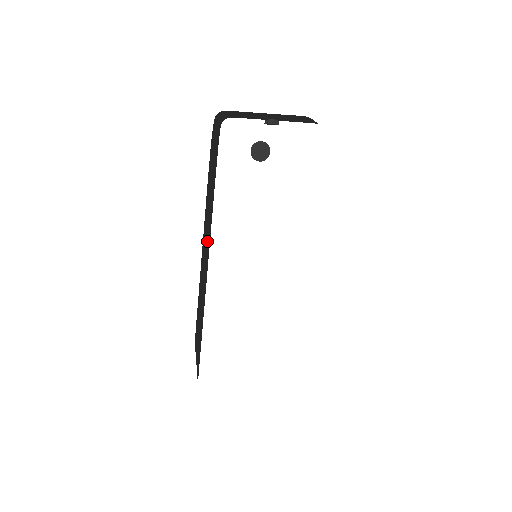
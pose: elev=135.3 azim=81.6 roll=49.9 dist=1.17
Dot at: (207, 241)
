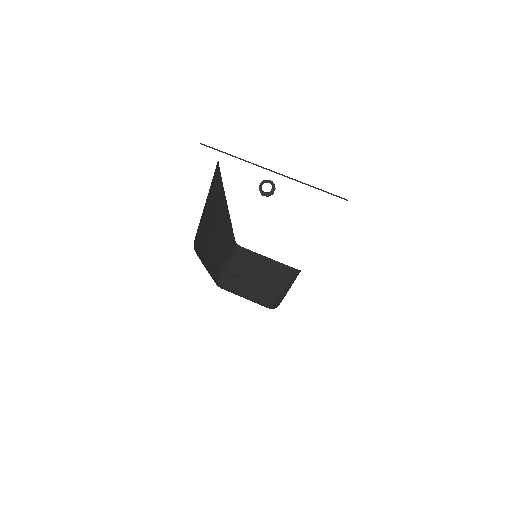
Dot at: (220, 228)
